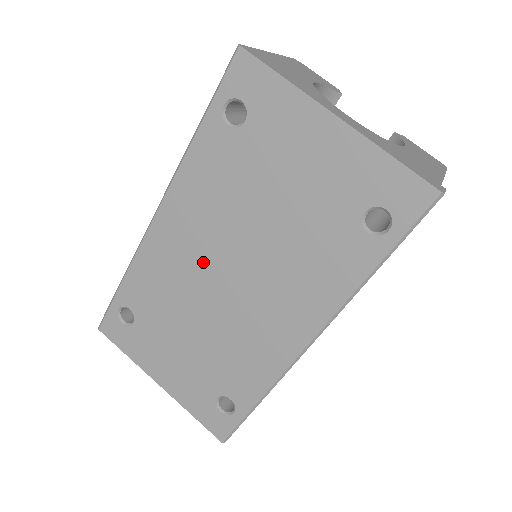
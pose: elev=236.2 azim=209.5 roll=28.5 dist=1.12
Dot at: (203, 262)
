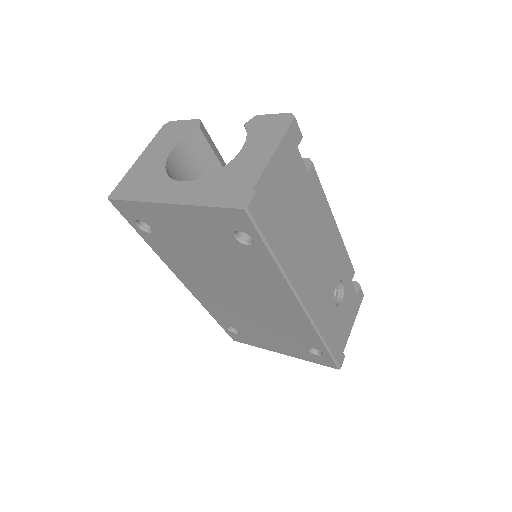
Dot at: (221, 294)
